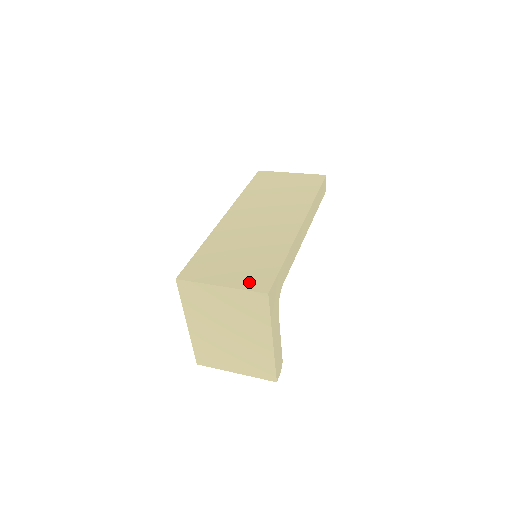
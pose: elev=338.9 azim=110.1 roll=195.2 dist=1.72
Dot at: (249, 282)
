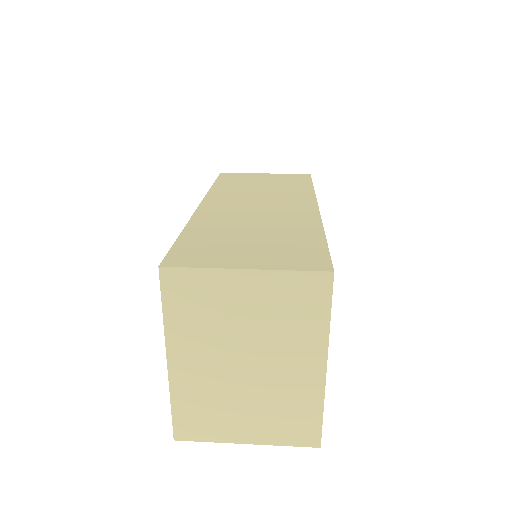
Dot at: (291, 261)
